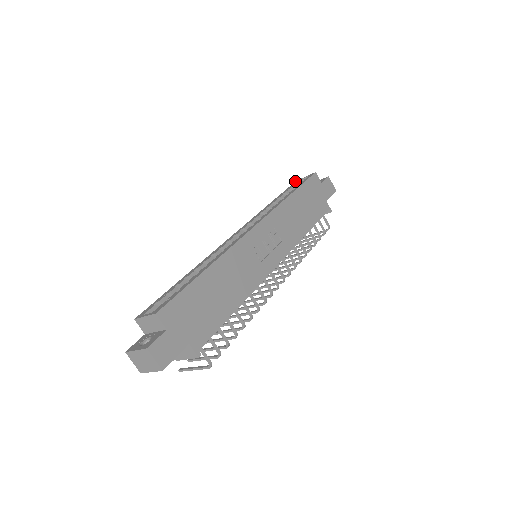
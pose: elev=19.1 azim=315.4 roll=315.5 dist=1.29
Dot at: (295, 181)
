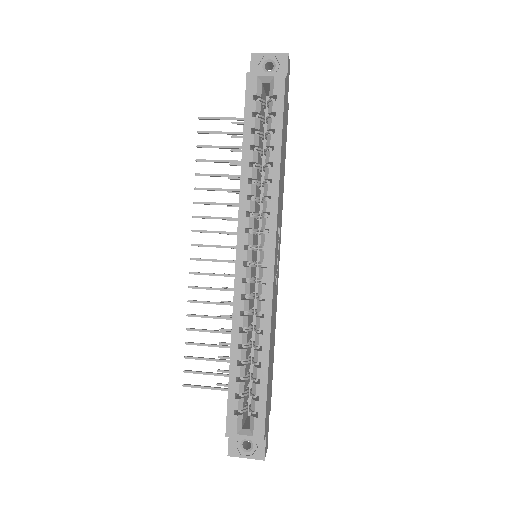
Dot at: (246, 75)
